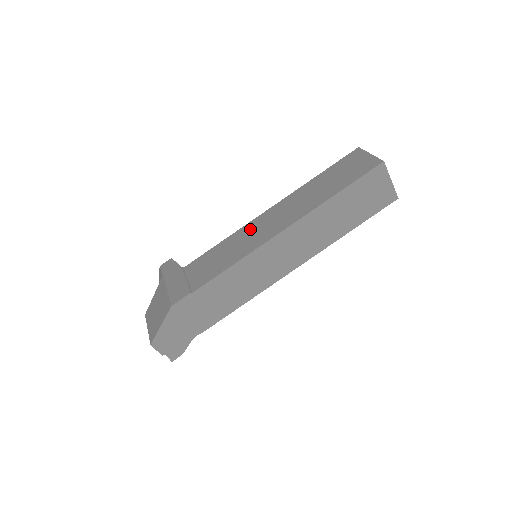
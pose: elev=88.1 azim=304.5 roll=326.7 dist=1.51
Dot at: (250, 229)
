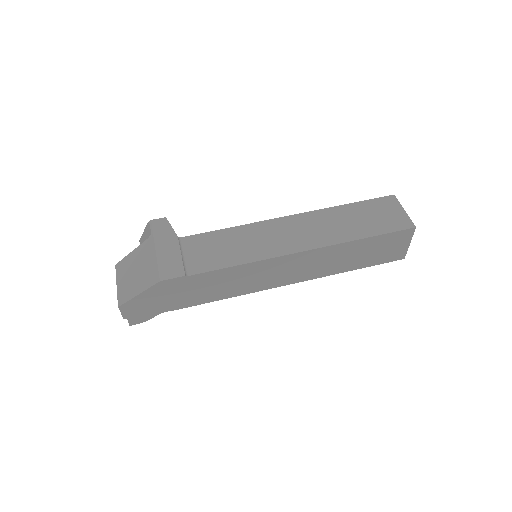
Dot at: (264, 230)
